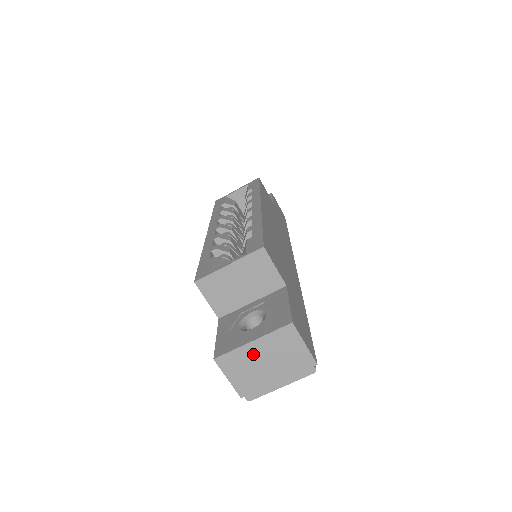
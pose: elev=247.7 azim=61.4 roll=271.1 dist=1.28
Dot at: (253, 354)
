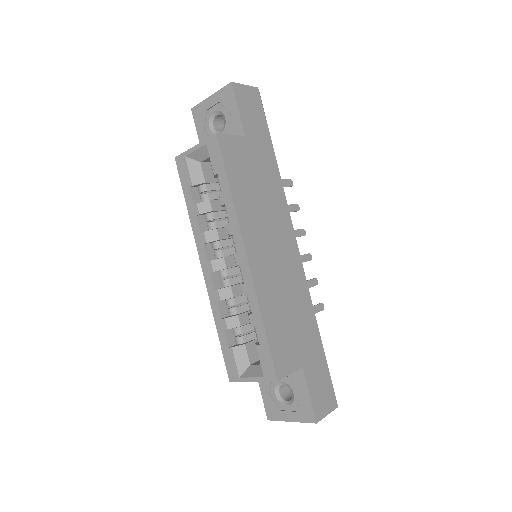
Dot at: occluded
